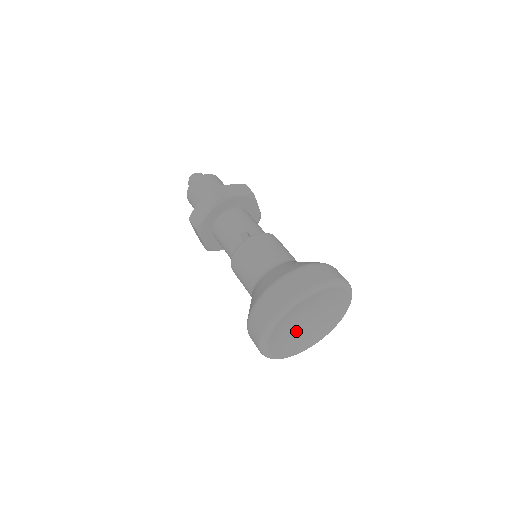
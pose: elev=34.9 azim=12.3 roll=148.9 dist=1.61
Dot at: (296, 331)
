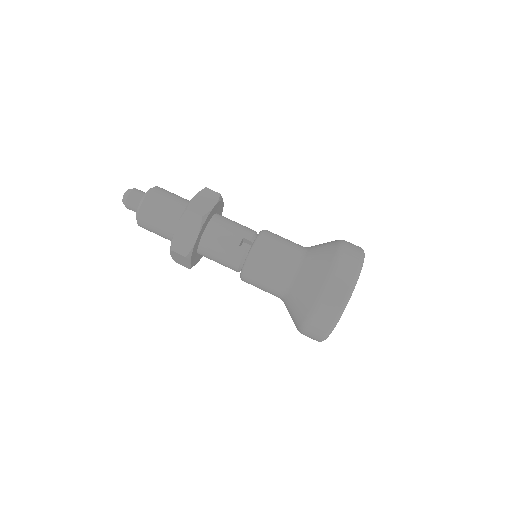
Dot at: occluded
